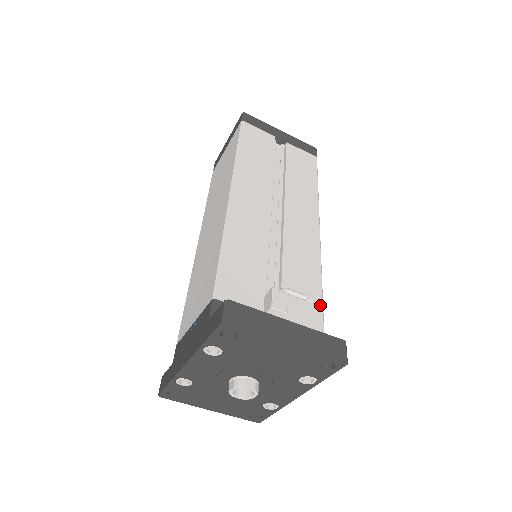
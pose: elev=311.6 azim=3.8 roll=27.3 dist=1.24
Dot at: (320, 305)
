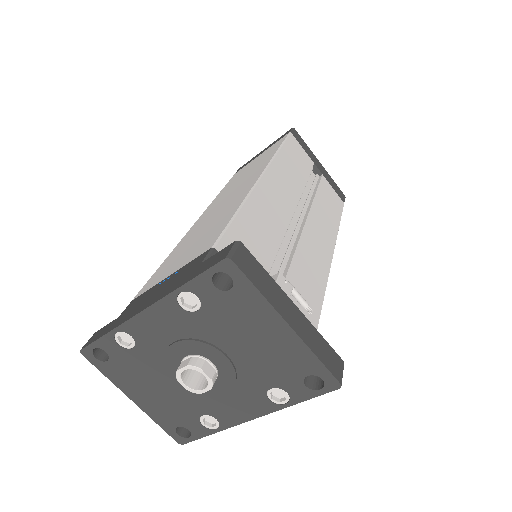
Dot at: (315, 325)
